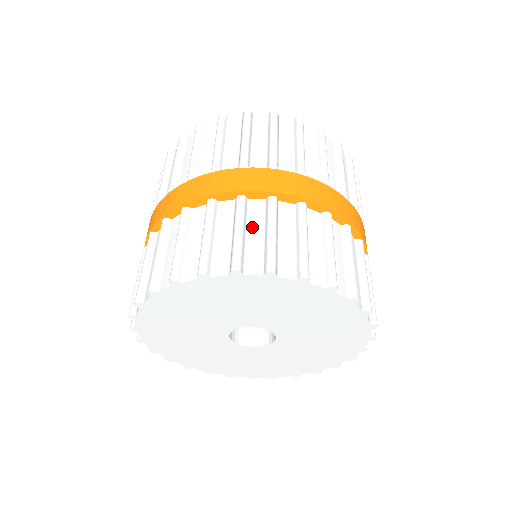
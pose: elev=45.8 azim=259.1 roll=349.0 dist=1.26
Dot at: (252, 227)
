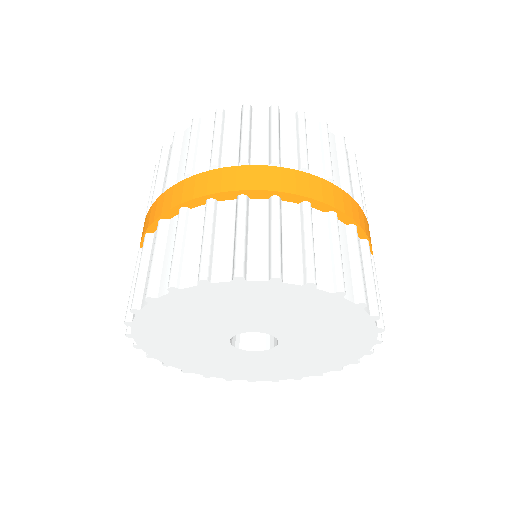
Dot at: (222, 231)
